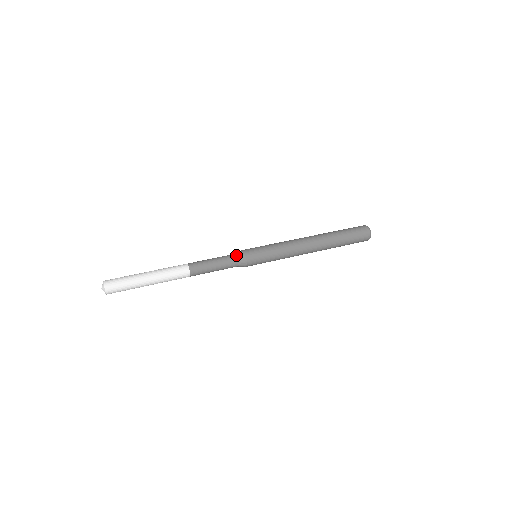
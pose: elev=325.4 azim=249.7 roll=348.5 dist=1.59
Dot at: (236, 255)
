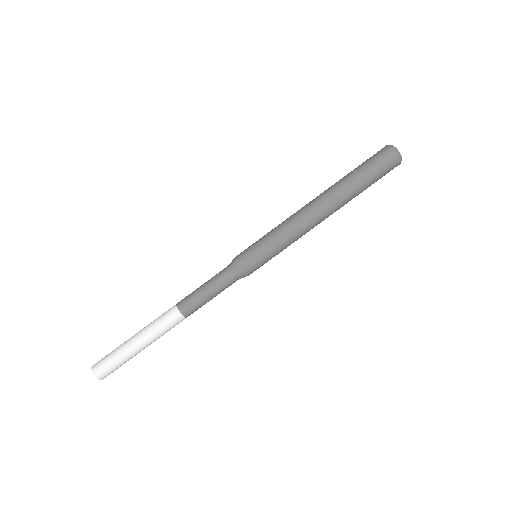
Dot at: (229, 267)
